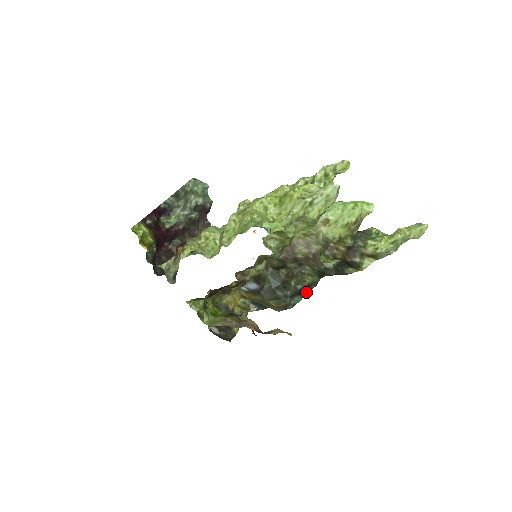
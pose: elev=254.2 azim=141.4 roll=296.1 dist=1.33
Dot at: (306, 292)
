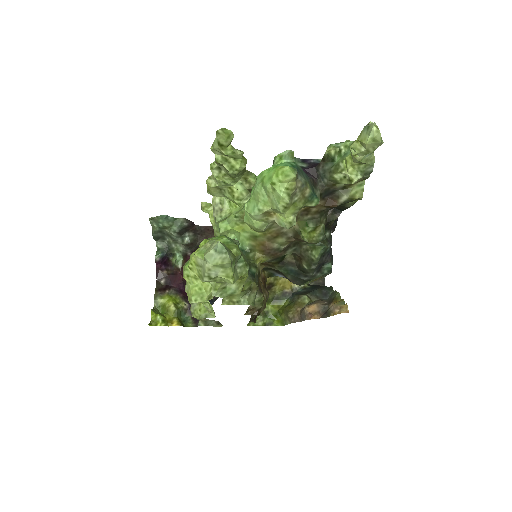
Dot at: (328, 256)
